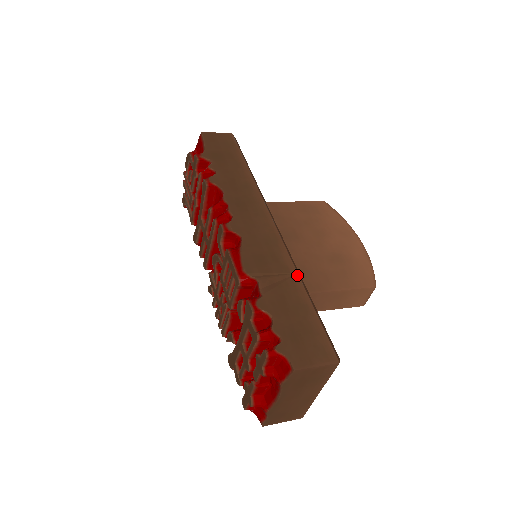
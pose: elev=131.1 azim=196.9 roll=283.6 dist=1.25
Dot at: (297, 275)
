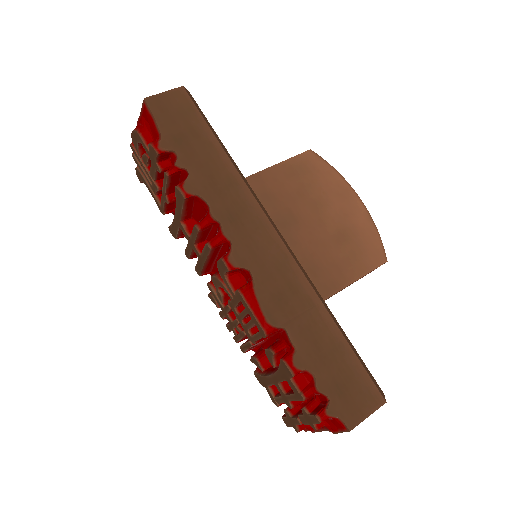
Dot at: (322, 305)
